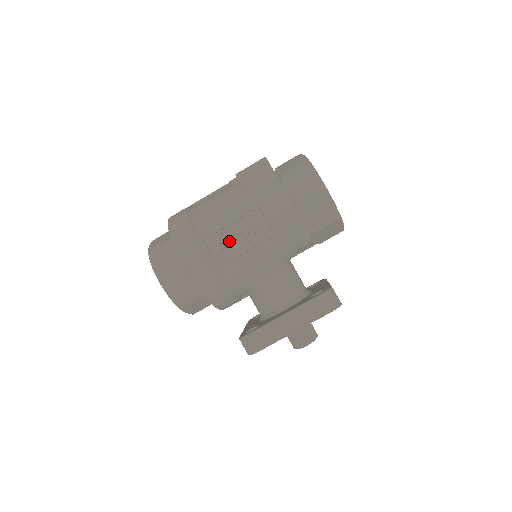
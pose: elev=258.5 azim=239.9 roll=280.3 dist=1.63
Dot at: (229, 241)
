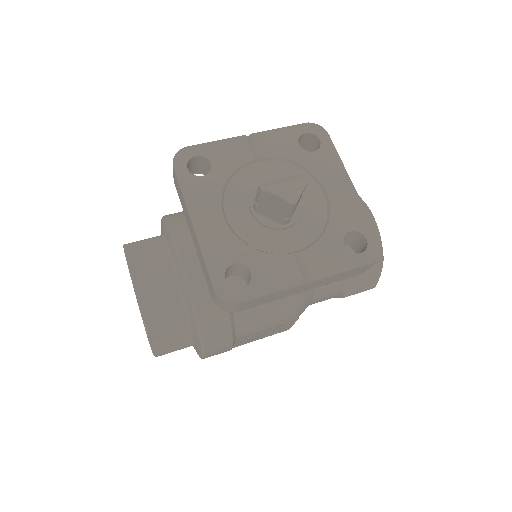
Dot at: occluded
